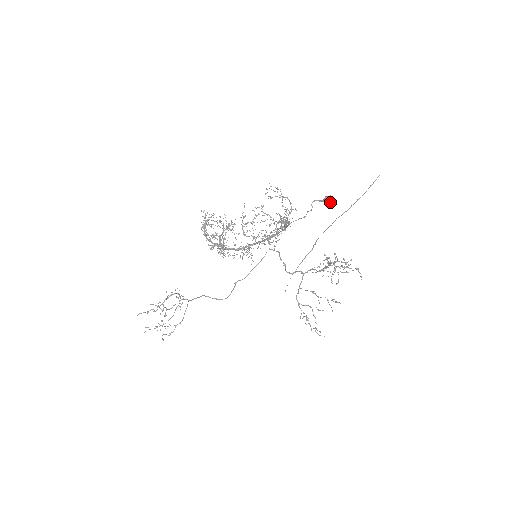
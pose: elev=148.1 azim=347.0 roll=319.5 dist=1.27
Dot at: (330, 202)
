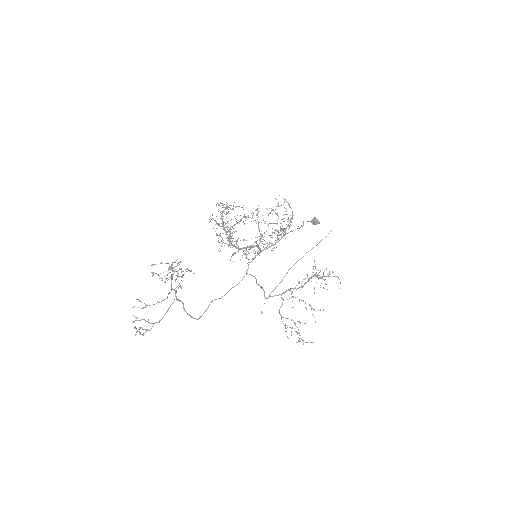
Dot at: (318, 221)
